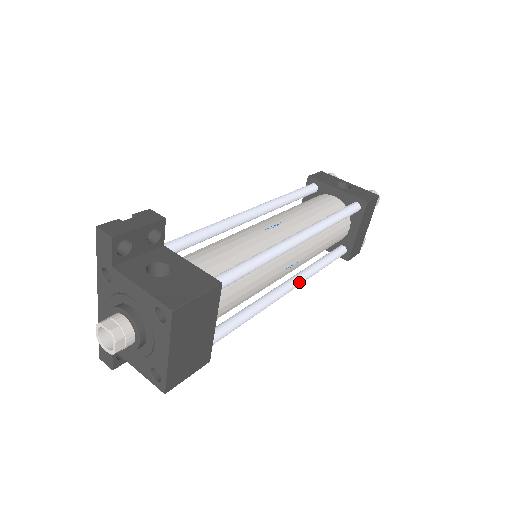
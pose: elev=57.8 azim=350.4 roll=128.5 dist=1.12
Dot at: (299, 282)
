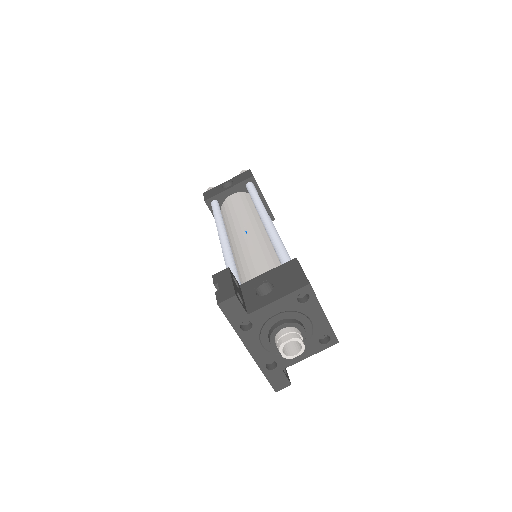
Dot at: occluded
